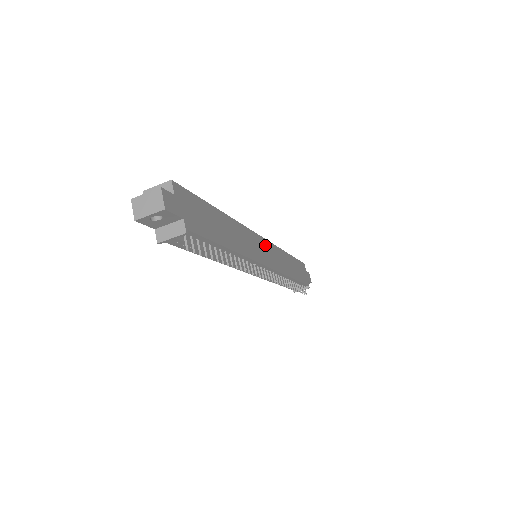
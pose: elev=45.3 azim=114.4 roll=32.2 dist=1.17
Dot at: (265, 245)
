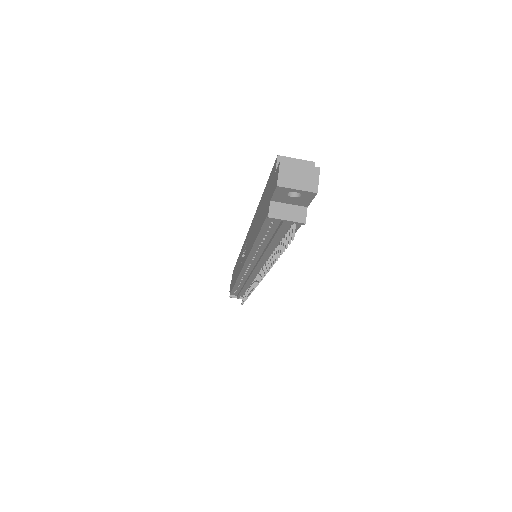
Dot at: occluded
